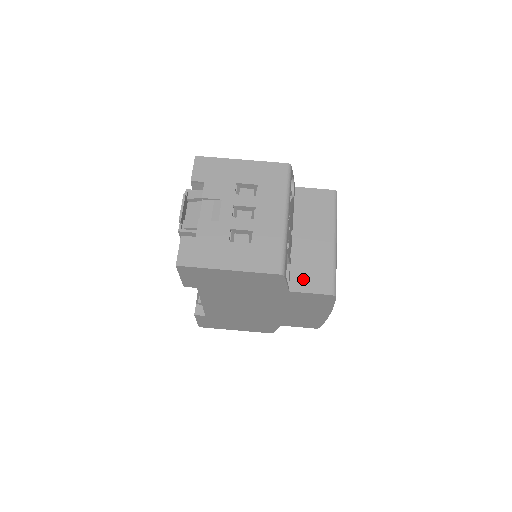
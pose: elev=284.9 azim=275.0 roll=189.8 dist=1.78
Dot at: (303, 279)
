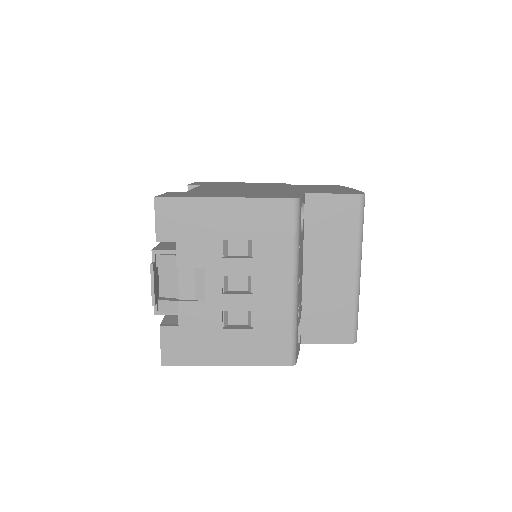
Dot at: (317, 327)
